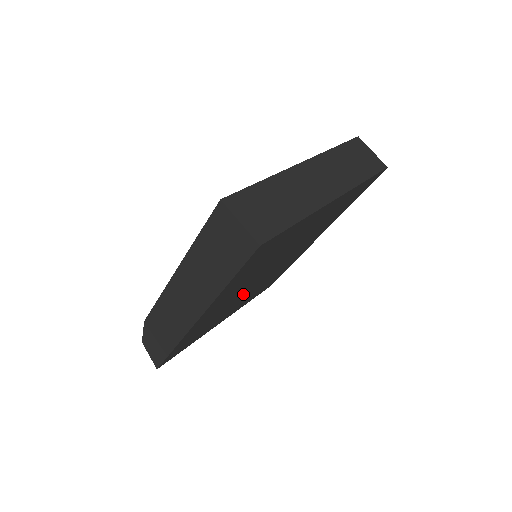
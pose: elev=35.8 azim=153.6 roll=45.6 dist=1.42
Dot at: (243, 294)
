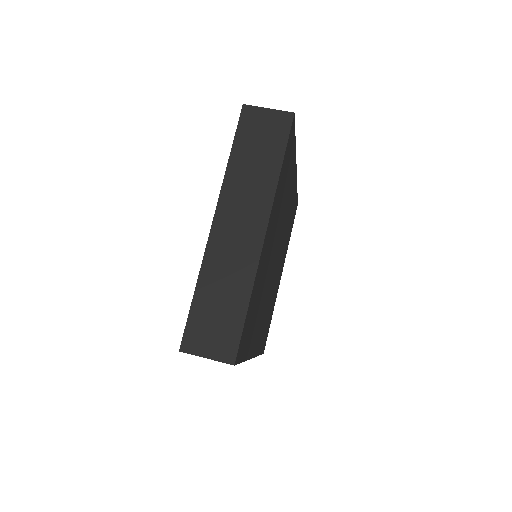
Dot at: (273, 281)
